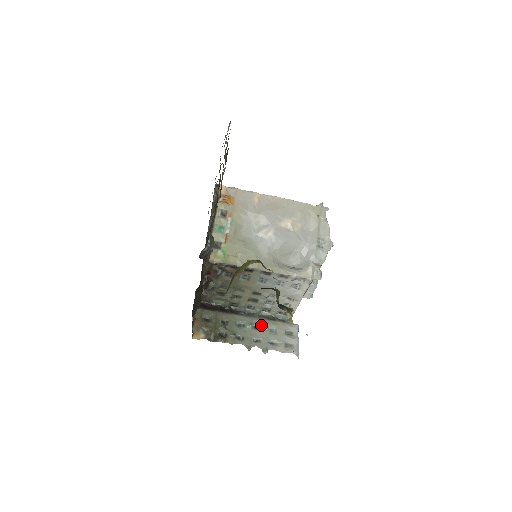
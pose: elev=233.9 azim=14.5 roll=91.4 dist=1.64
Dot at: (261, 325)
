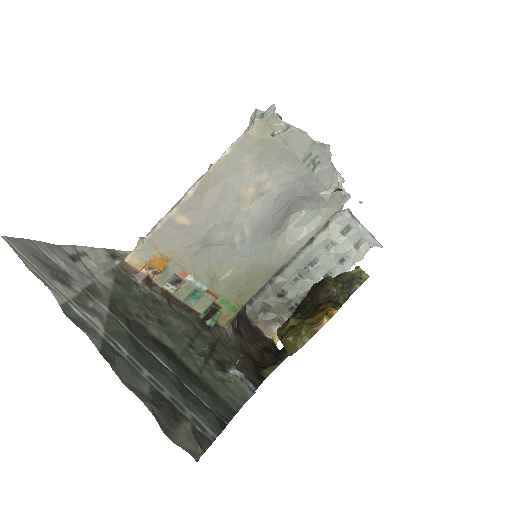
Dot at: (314, 256)
